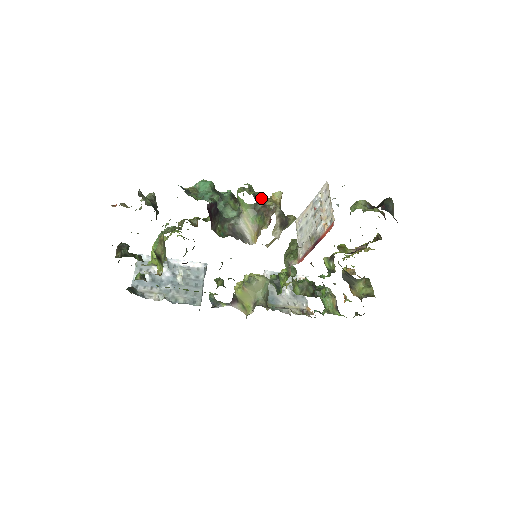
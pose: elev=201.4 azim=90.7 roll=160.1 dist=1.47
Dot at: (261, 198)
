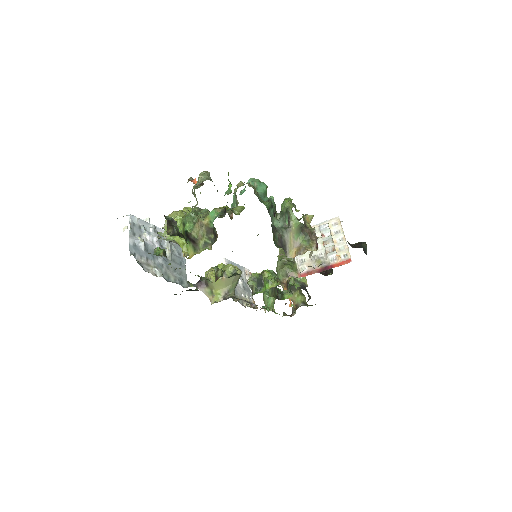
Dot at: (303, 218)
